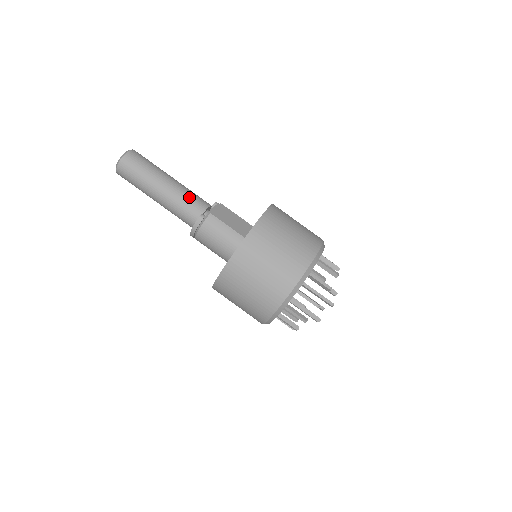
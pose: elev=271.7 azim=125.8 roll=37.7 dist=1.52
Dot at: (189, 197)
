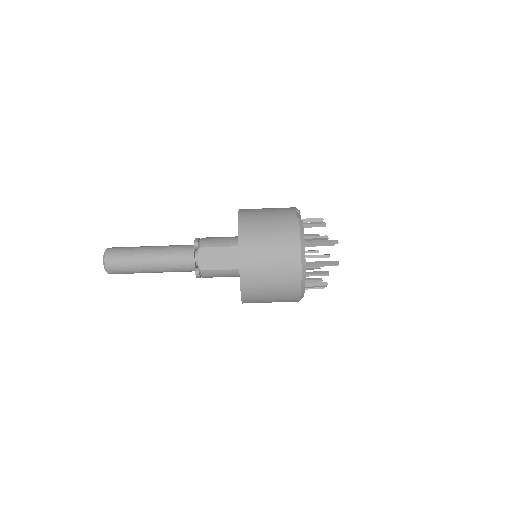
Dot at: (175, 264)
